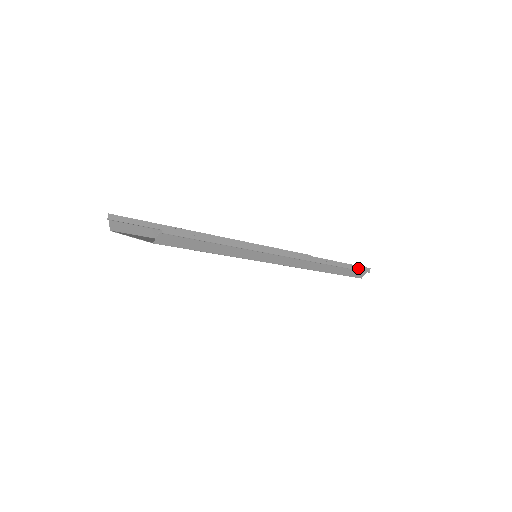
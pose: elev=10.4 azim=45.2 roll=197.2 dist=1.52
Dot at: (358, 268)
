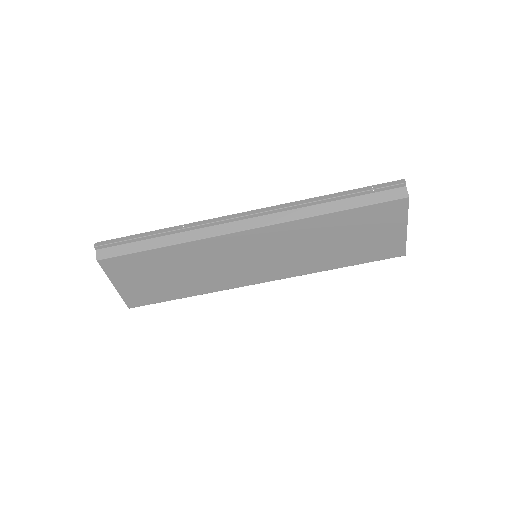
Dot at: (376, 187)
